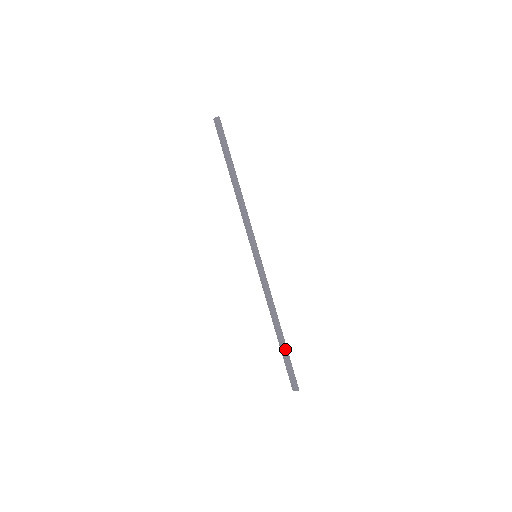
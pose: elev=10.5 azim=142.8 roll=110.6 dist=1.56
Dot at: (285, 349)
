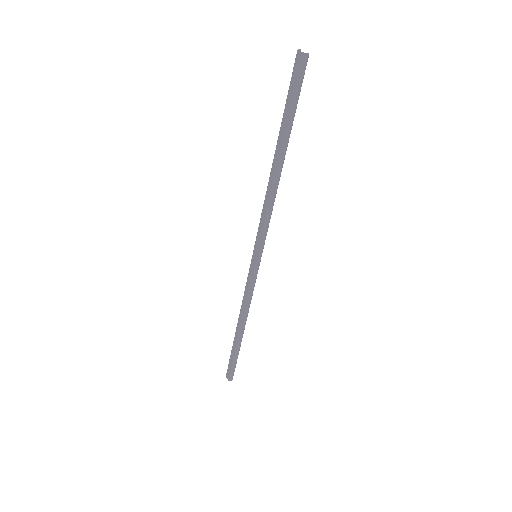
Dot at: (238, 348)
